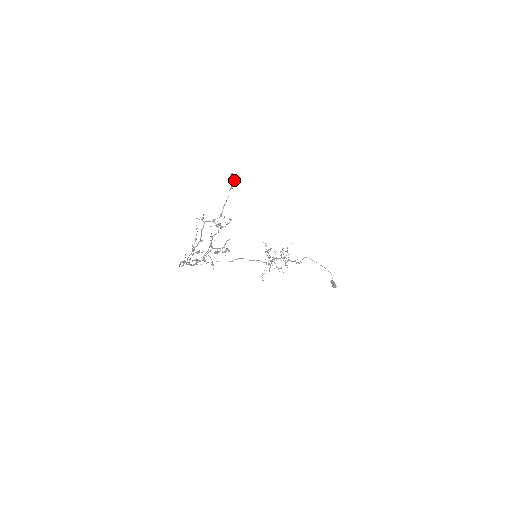
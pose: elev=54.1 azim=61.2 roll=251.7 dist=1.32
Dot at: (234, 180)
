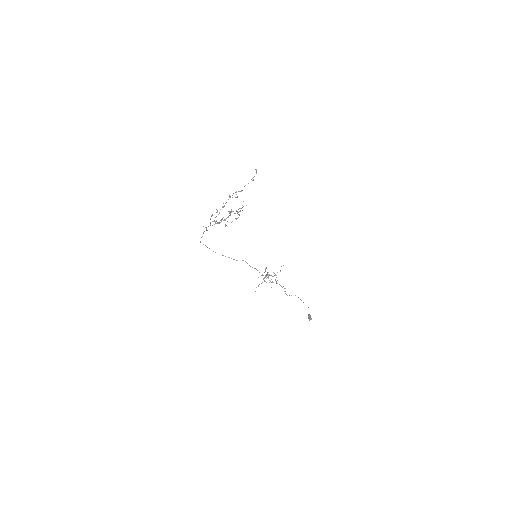
Dot at: (256, 173)
